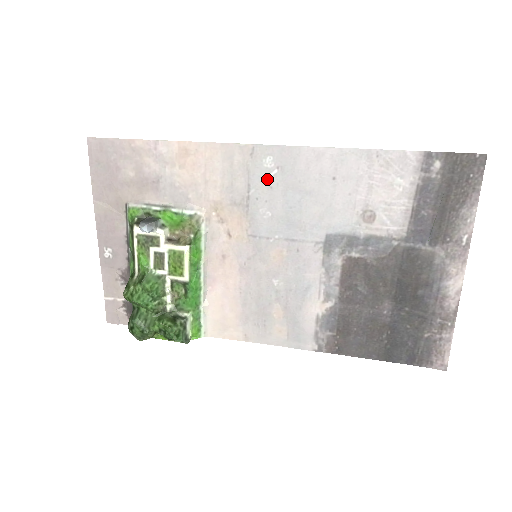
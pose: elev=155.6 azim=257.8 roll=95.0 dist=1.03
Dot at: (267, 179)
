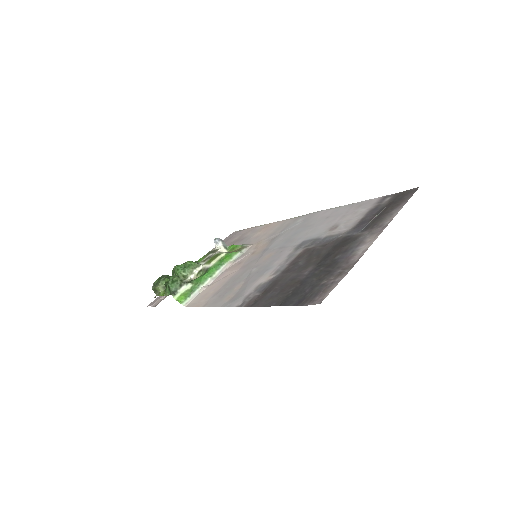
Dot at: (294, 226)
